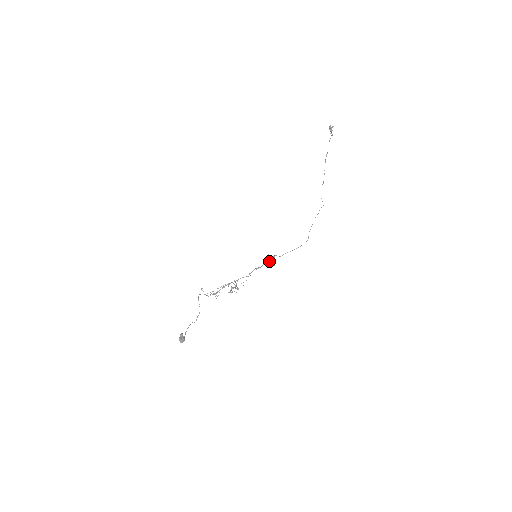
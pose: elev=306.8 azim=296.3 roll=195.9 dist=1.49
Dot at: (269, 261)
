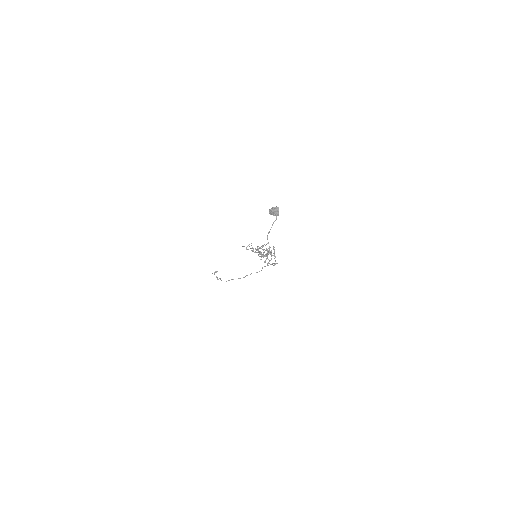
Dot at: (269, 249)
